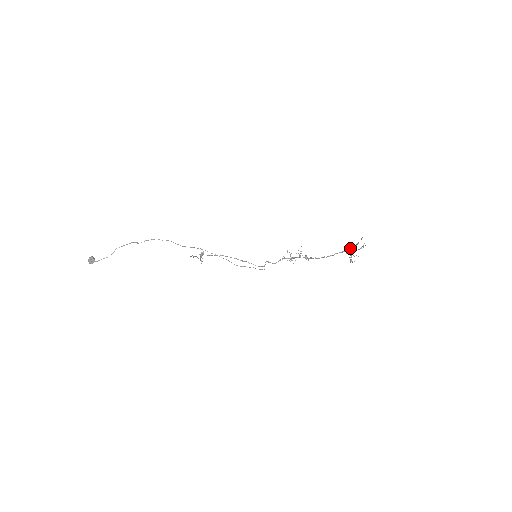
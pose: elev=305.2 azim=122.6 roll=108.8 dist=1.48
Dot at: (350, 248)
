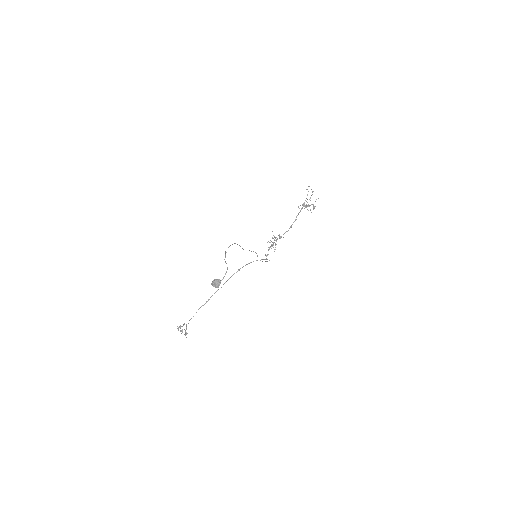
Dot at: (304, 204)
